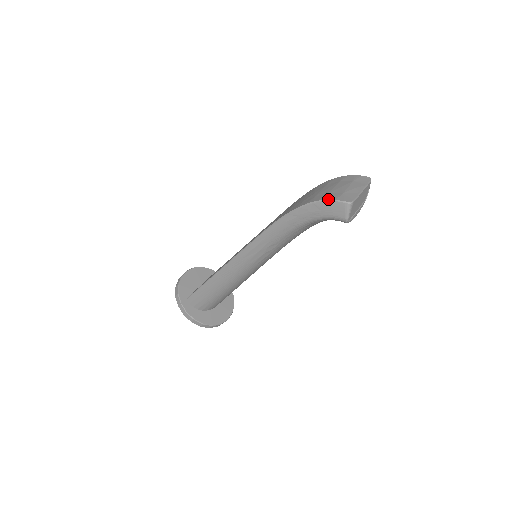
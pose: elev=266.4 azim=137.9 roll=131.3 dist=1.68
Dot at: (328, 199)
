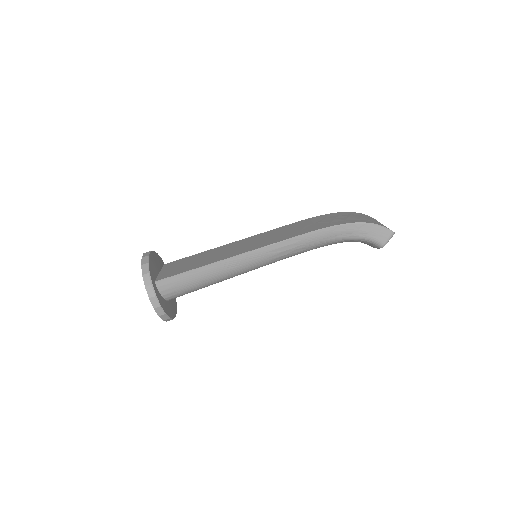
Dot at: occluded
